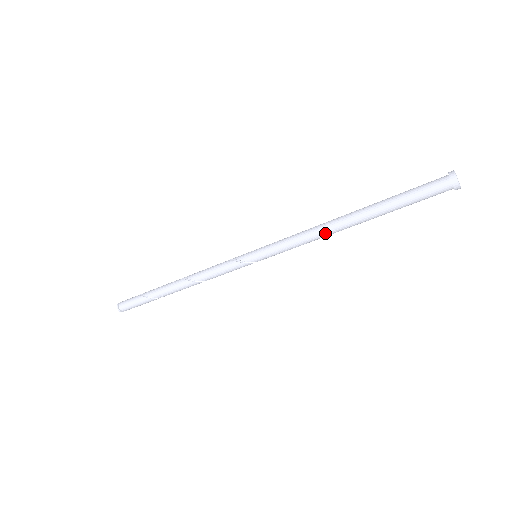
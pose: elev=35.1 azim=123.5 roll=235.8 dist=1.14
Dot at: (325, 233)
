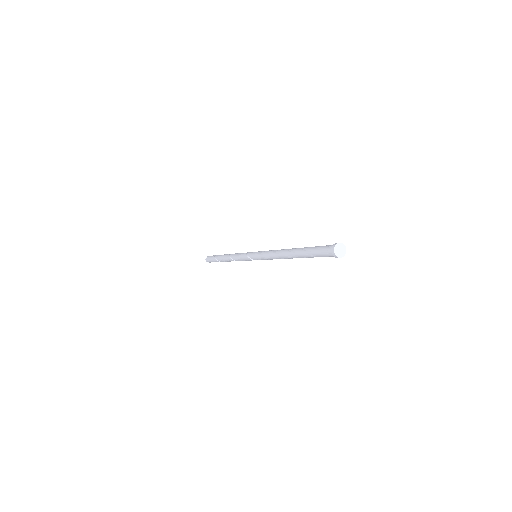
Dot at: (279, 256)
